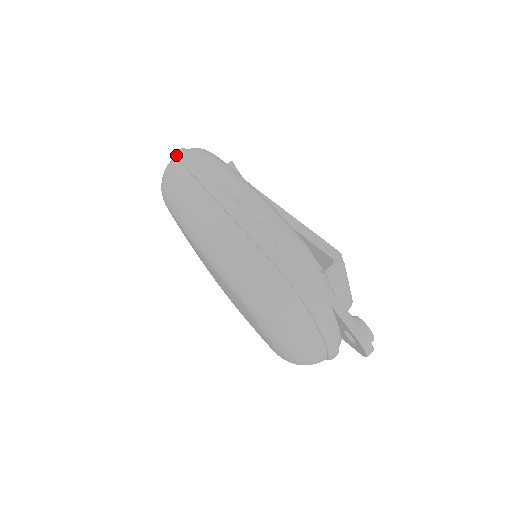
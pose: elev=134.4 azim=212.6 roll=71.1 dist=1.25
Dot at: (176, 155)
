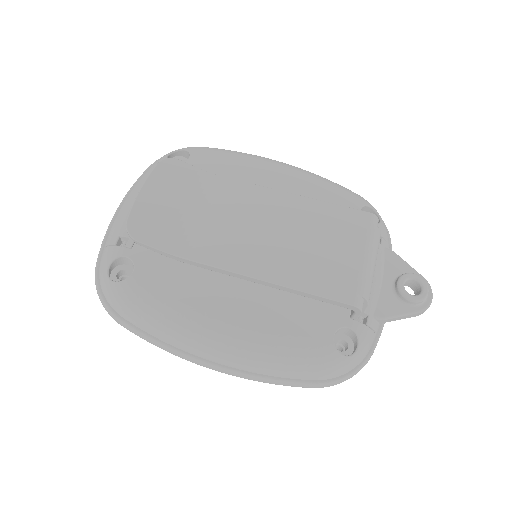
Dot at: (118, 323)
